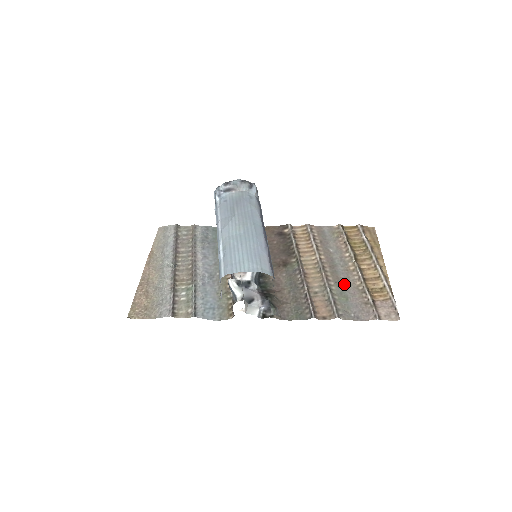
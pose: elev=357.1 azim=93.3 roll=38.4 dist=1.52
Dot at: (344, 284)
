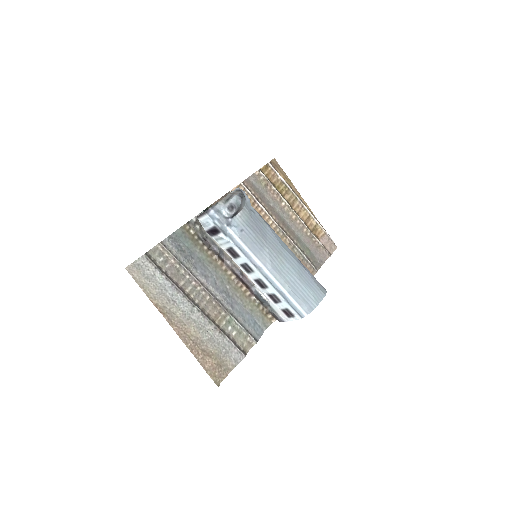
Dot at: (299, 236)
